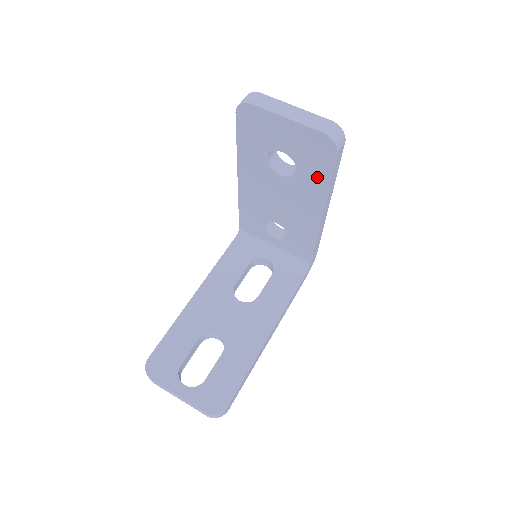
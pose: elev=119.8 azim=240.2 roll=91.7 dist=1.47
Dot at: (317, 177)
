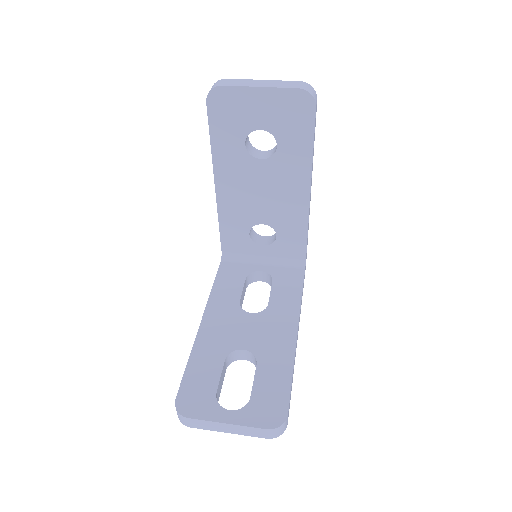
Dot at: (299, 144)
